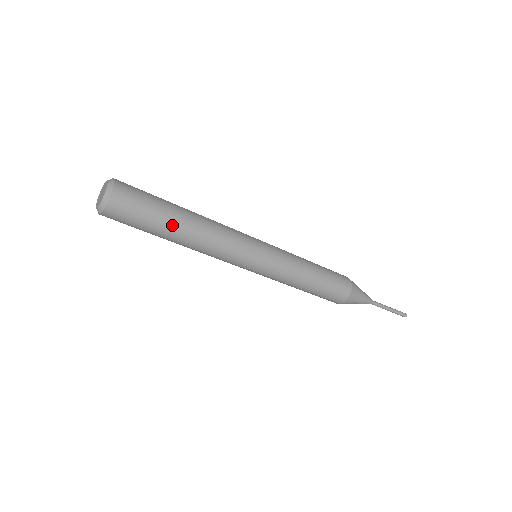
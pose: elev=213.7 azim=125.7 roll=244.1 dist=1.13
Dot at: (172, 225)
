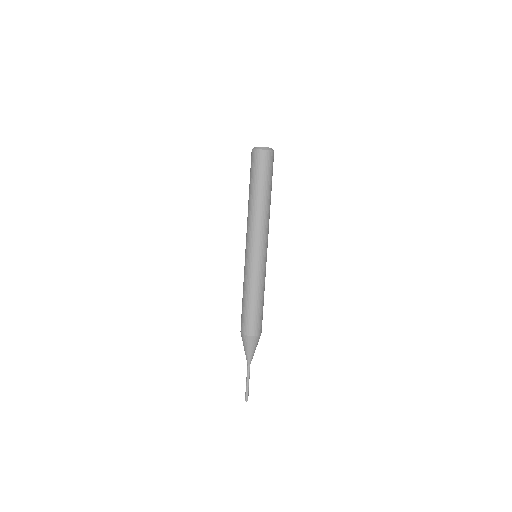
Dot at: occluded
